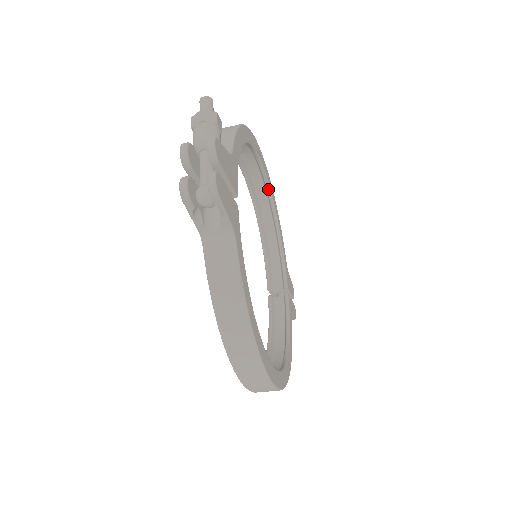
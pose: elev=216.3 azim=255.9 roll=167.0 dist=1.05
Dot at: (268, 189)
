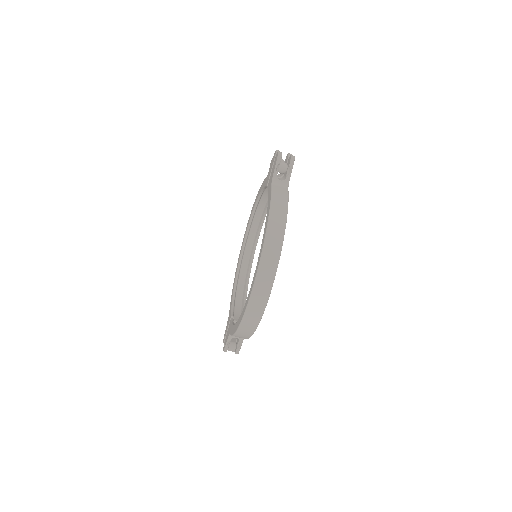
Dot at: (252, 261)
